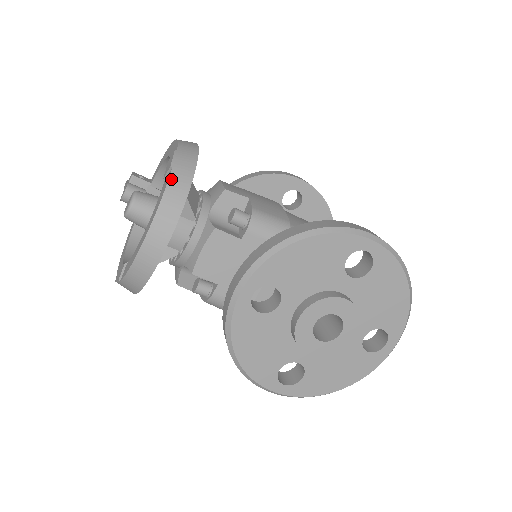
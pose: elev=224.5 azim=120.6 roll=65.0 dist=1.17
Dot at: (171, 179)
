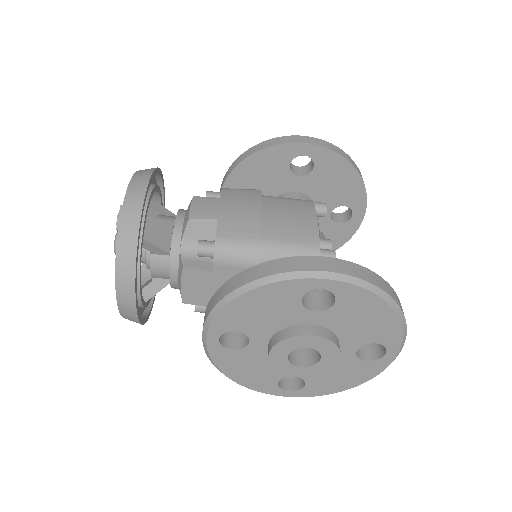
Dot at: (119, 244)
